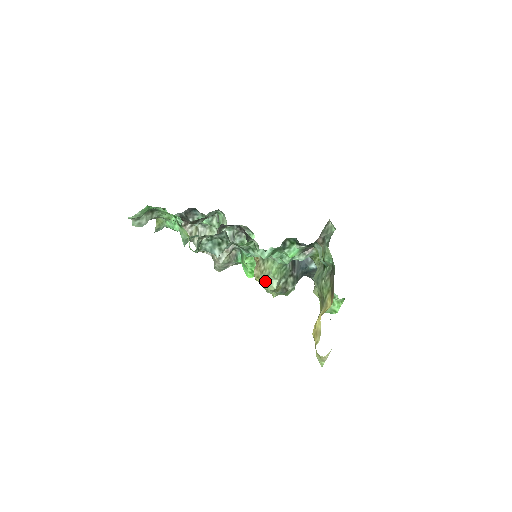
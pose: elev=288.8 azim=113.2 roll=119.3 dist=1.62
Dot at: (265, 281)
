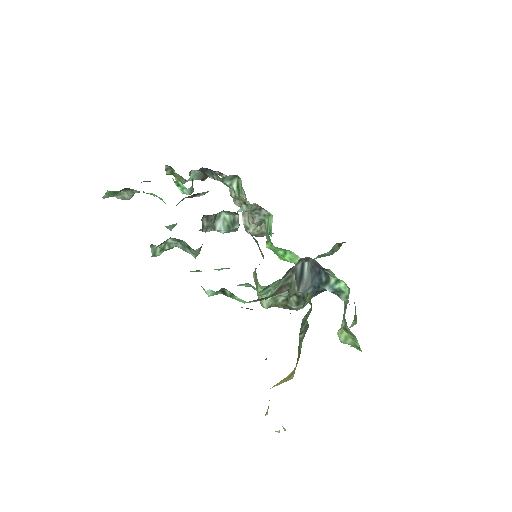
Dot at: (257, 294)
